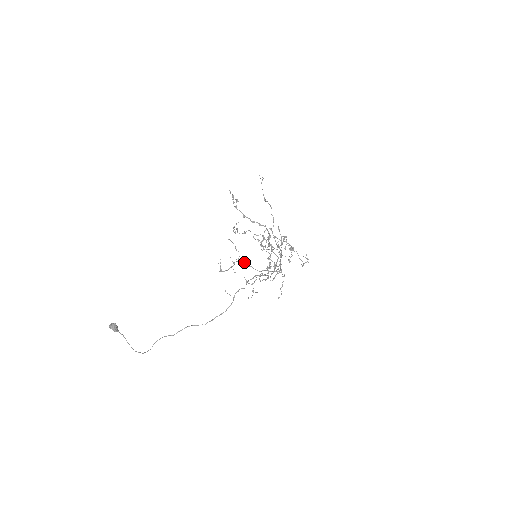
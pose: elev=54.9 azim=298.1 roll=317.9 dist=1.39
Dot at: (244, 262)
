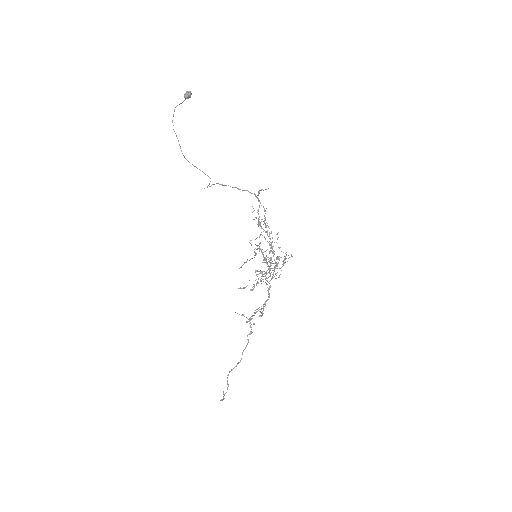
Dot at: occluded
